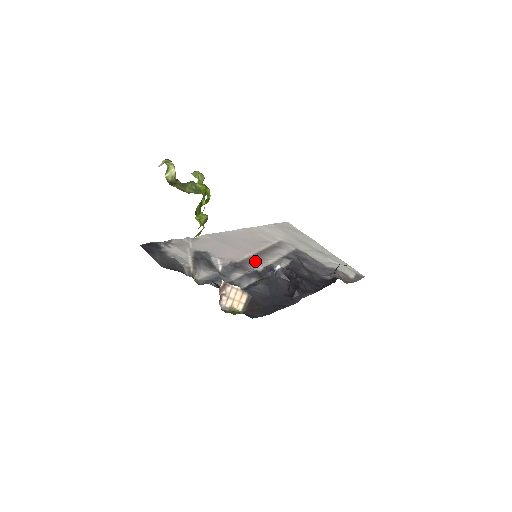
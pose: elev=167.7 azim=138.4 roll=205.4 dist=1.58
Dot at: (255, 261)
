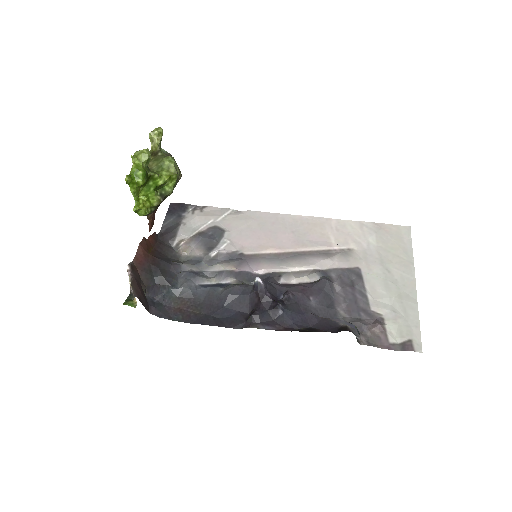
Dot at: (269, 261)
